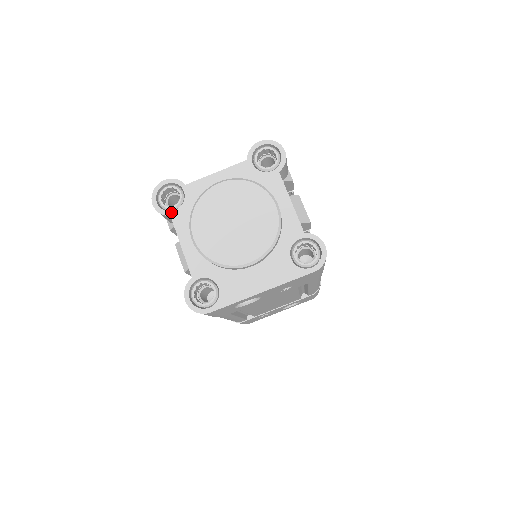
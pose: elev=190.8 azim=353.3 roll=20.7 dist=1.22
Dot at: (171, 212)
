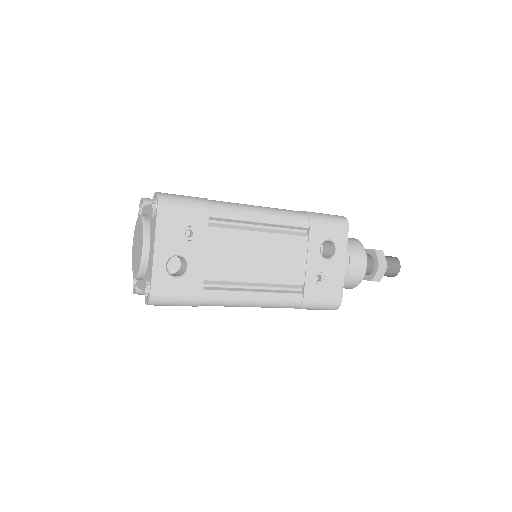
Dot at: (136, 285)
